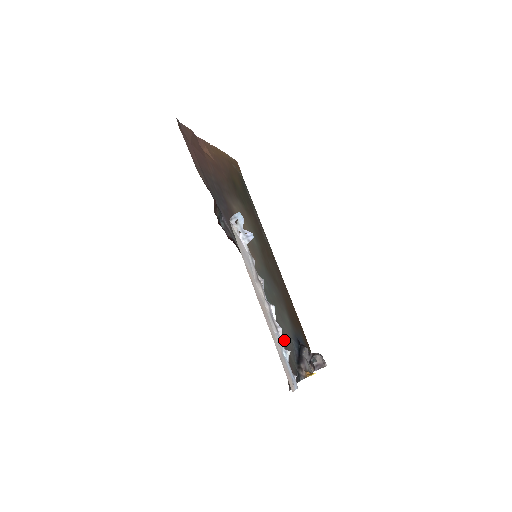
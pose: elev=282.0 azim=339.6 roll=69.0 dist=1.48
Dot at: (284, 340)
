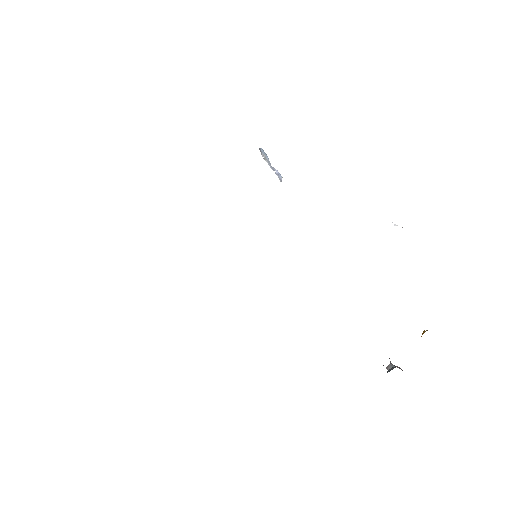
Dot at: occluded
